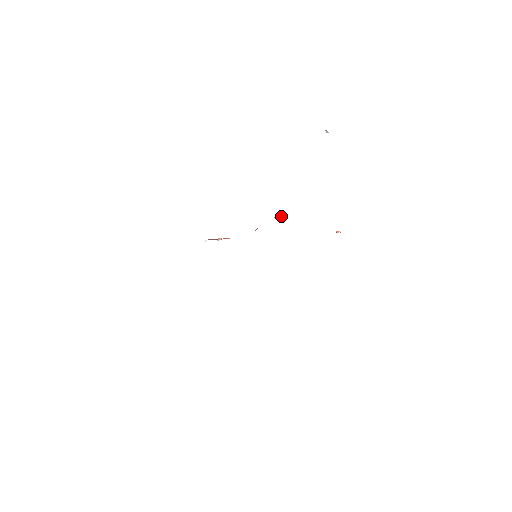
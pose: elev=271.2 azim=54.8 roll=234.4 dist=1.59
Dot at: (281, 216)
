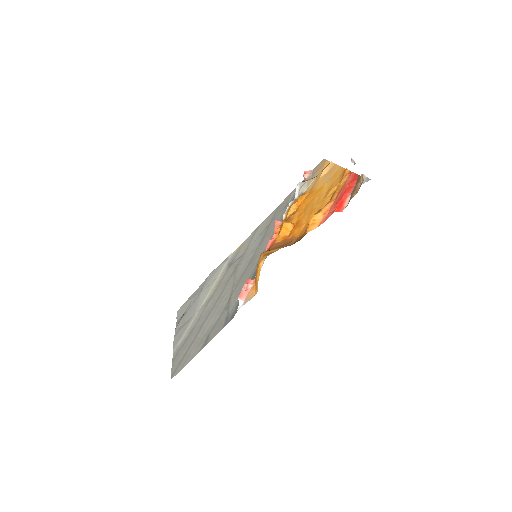
Dot at: (287, 227)
